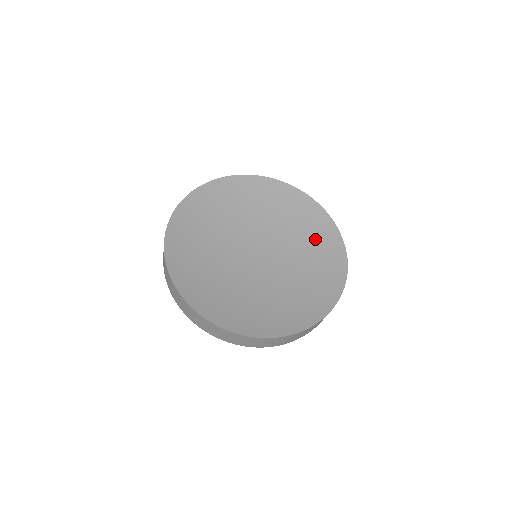
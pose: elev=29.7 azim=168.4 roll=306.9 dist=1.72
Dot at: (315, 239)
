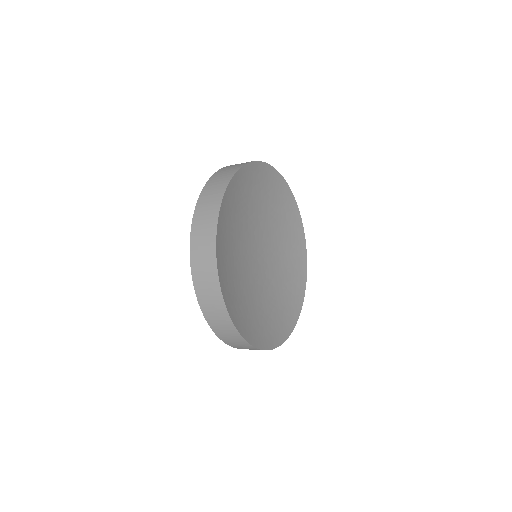
Dot at: (292, 269)
